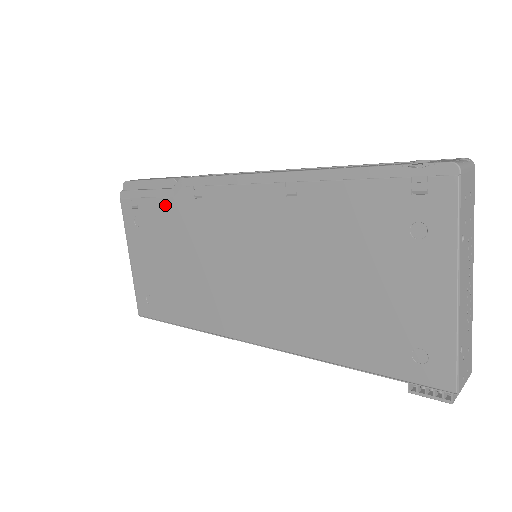
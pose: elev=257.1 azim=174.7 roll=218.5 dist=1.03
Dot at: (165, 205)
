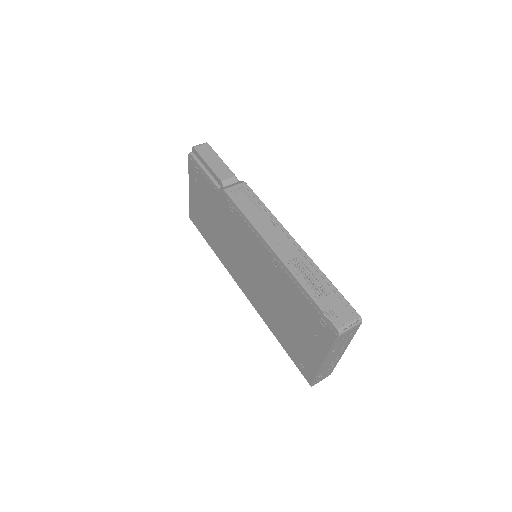
Dot at: (213, 191)
